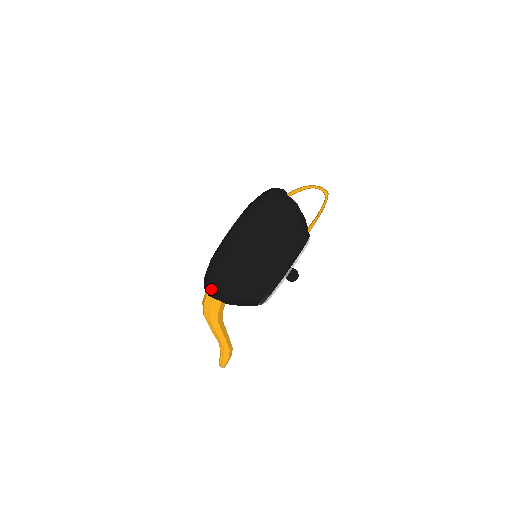
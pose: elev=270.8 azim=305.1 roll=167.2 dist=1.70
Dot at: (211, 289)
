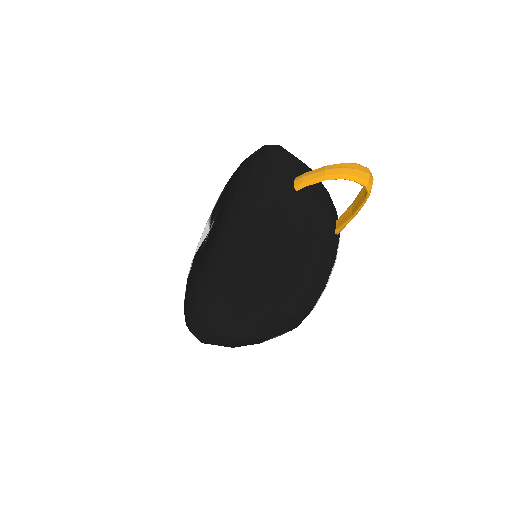
Dot at: occluded
